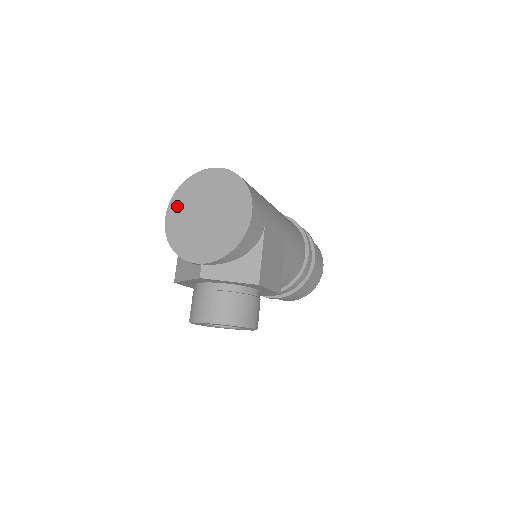
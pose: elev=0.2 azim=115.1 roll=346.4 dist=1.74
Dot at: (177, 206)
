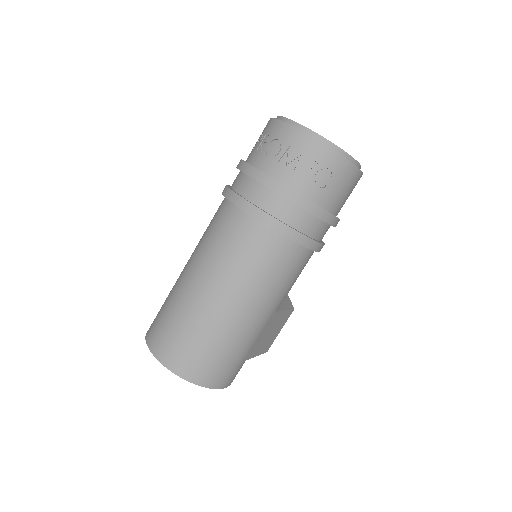
Dot at: occluded
